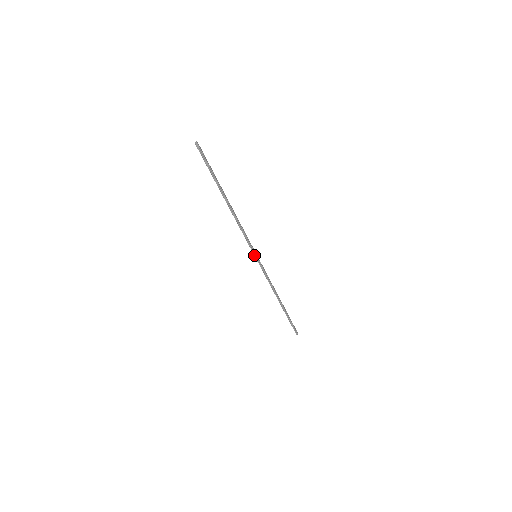
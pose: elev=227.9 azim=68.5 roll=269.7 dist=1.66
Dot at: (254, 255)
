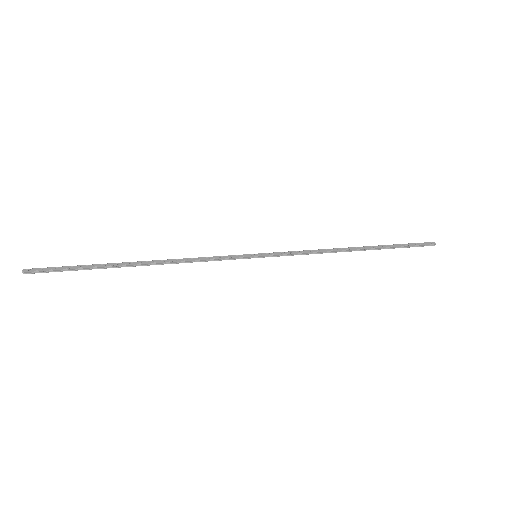
Dot at: occluded
